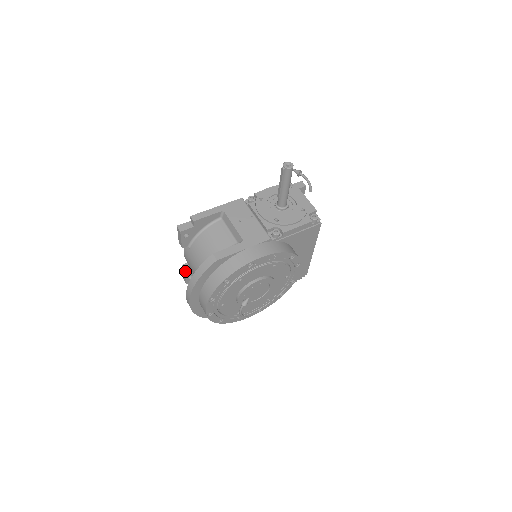
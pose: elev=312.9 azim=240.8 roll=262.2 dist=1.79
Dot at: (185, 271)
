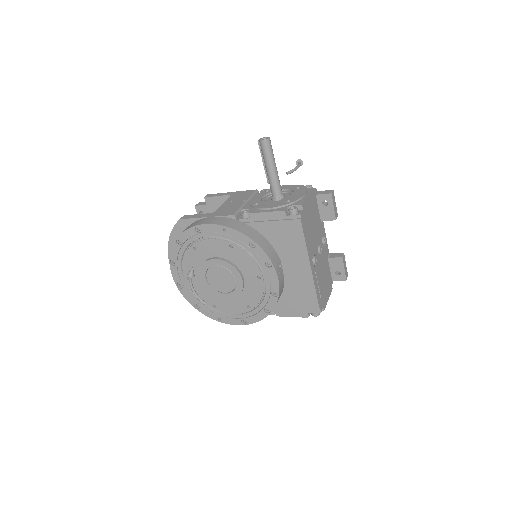
Dot at: occluded
